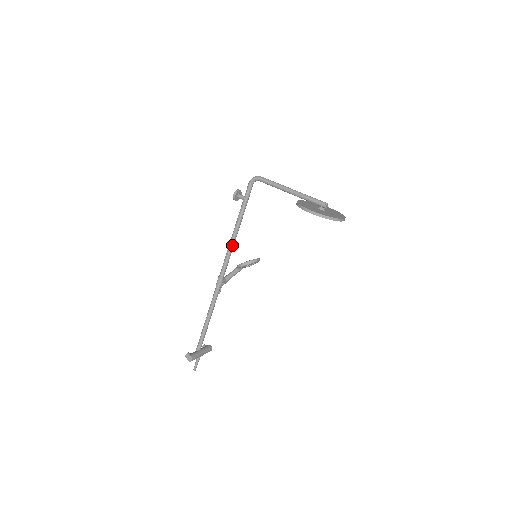
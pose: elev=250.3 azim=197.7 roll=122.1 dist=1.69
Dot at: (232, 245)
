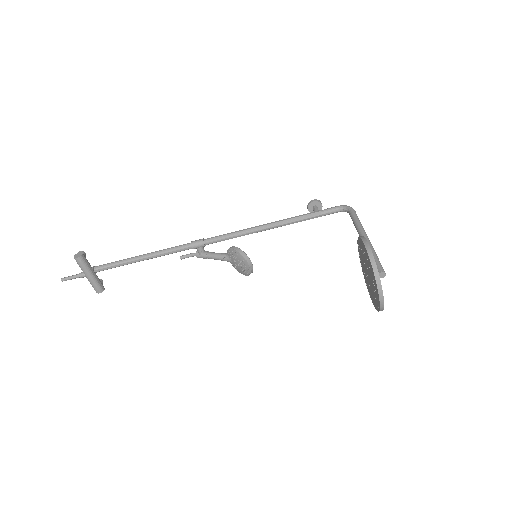
Dot at: (253, 230)
